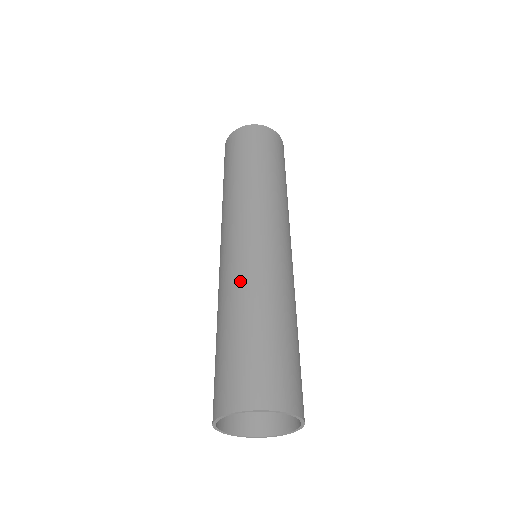
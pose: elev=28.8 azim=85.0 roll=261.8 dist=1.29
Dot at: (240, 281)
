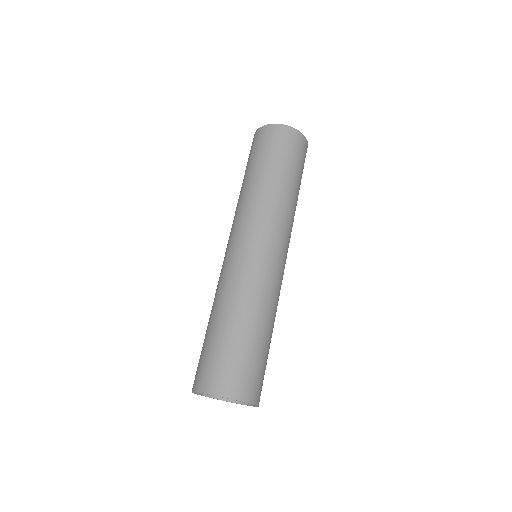
Dot at: (258, 291)
